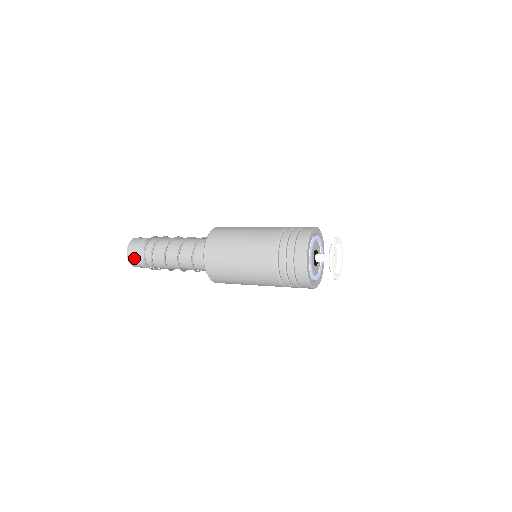
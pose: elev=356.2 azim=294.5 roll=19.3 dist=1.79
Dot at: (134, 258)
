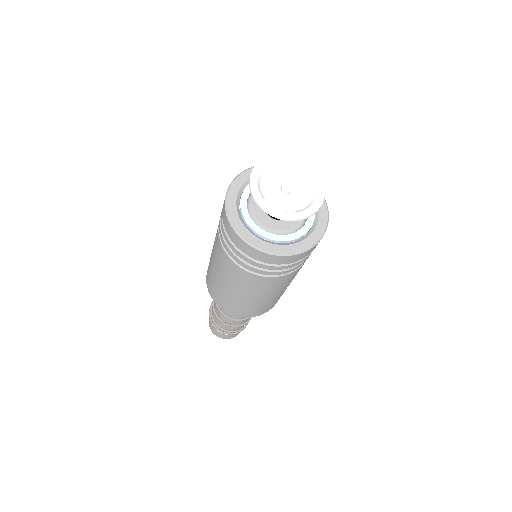
Dot at: (213, 329)
